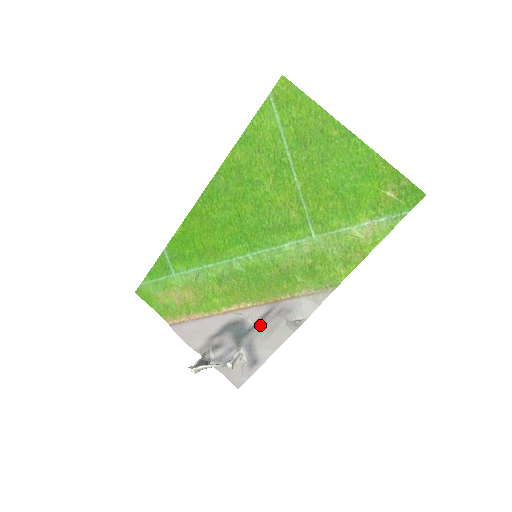
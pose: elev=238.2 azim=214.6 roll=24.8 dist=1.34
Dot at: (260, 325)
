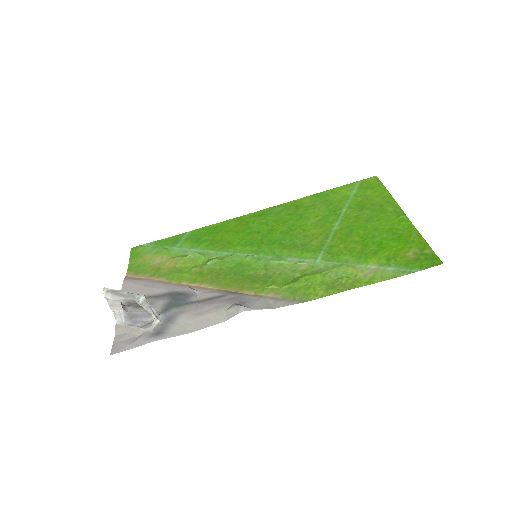
Dot at: (202, 303)
